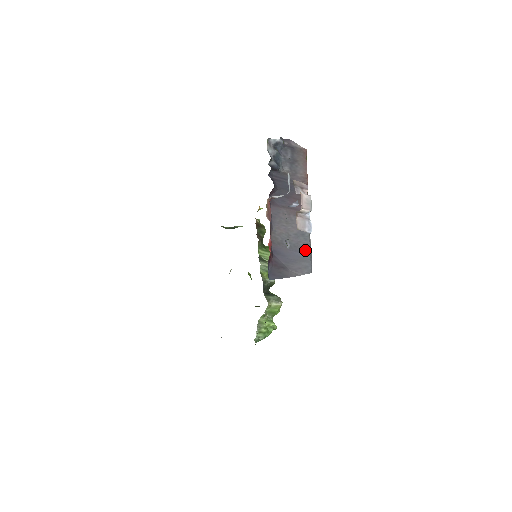
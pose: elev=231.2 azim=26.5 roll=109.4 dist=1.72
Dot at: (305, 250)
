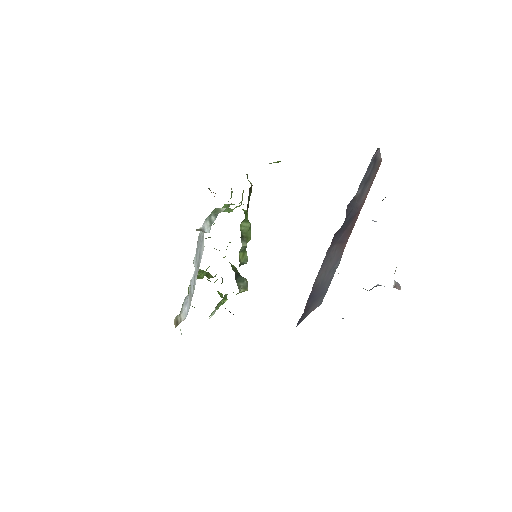
Dot at: (328, 284)
